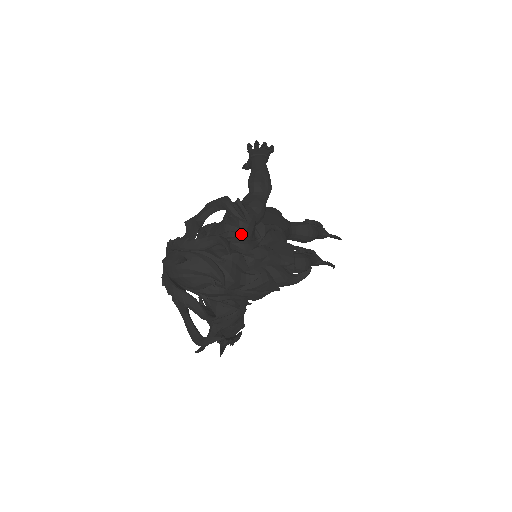
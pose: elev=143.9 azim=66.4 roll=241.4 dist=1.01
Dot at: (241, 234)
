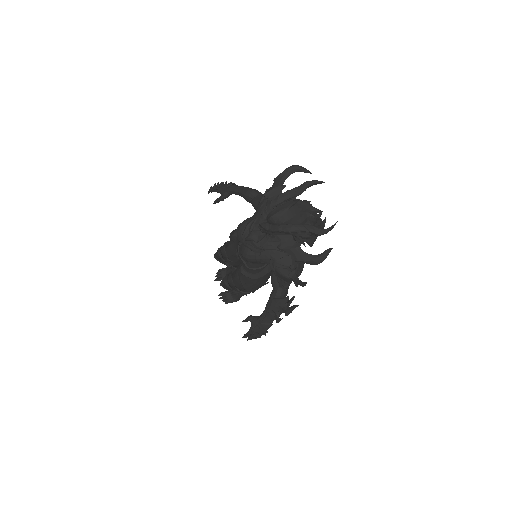
Dot at: occluded
